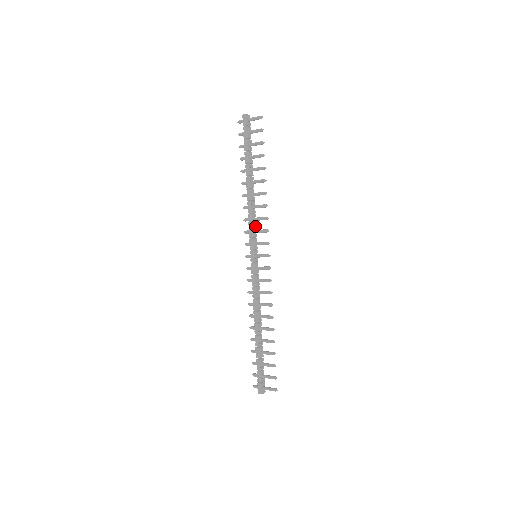
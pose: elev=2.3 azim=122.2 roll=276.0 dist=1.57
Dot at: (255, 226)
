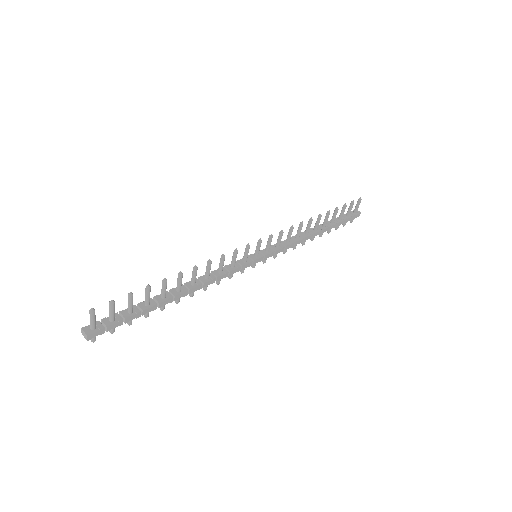
Dot at: (283, 246)
